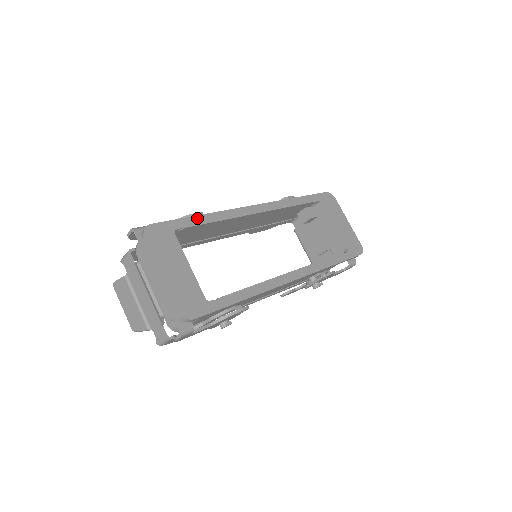
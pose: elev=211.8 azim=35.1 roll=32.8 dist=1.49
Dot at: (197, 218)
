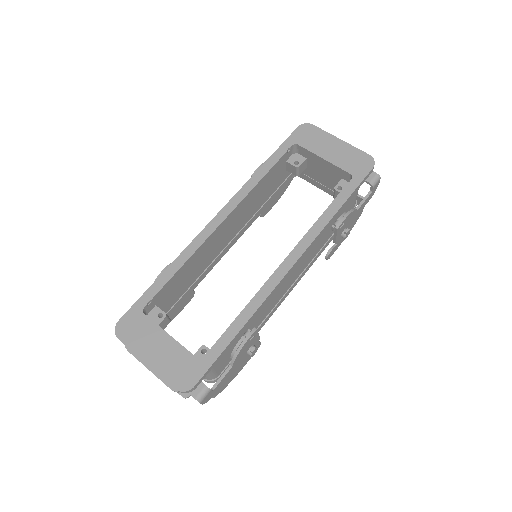
Dot at: (159, 280)
